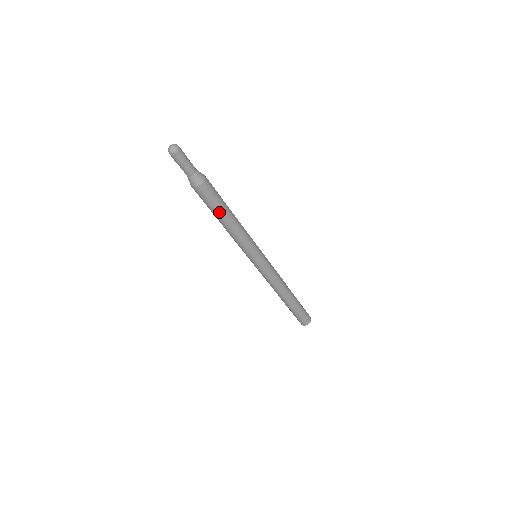
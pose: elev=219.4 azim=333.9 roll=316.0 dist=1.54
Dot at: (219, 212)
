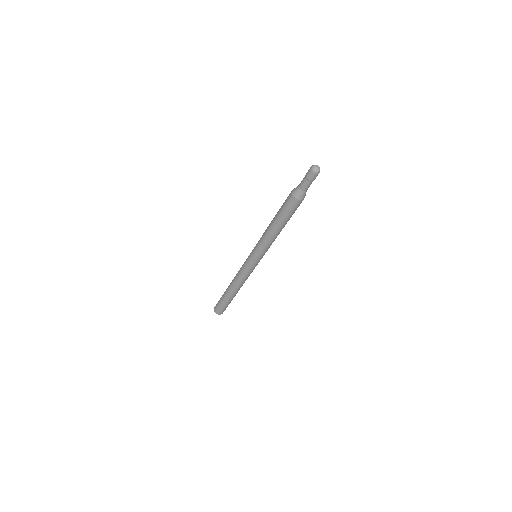
Dot at: (289, 219)
